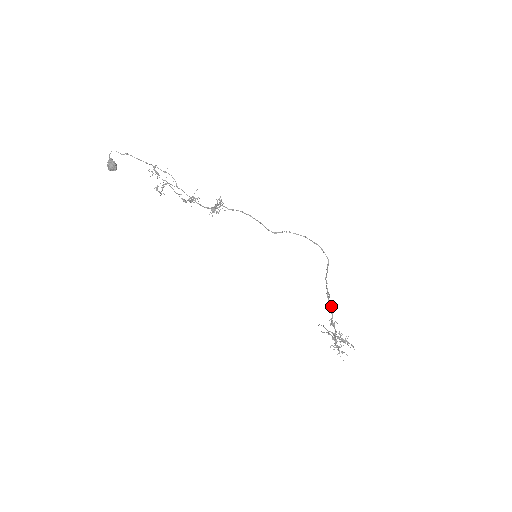
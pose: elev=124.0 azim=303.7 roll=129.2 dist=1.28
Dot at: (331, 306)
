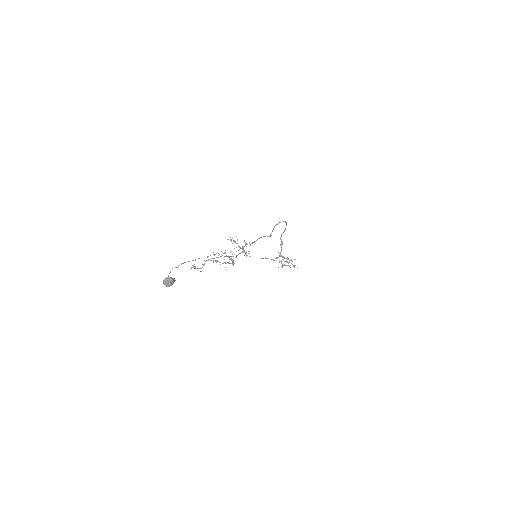
Dot at: occluded
